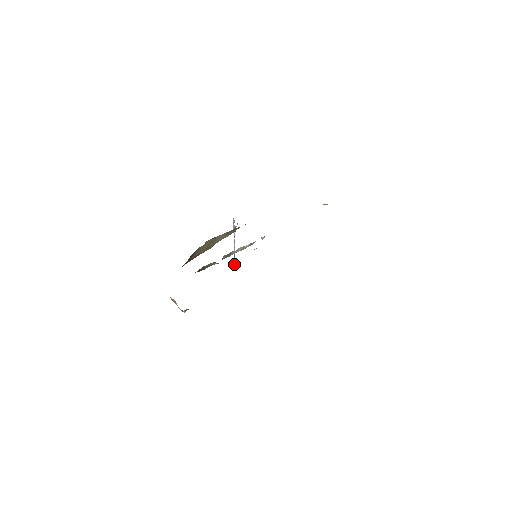
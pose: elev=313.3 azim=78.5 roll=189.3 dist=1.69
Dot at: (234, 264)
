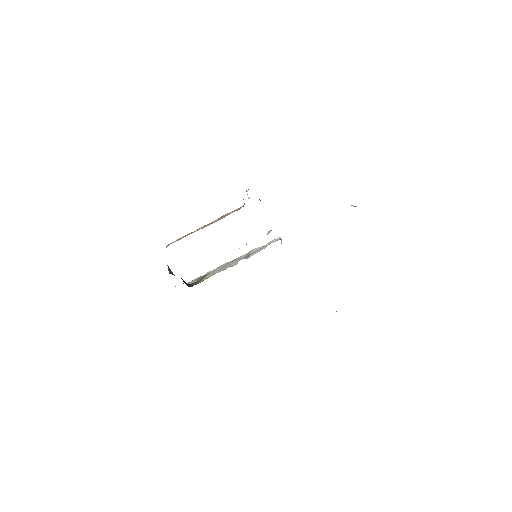
Dot at: occluded
